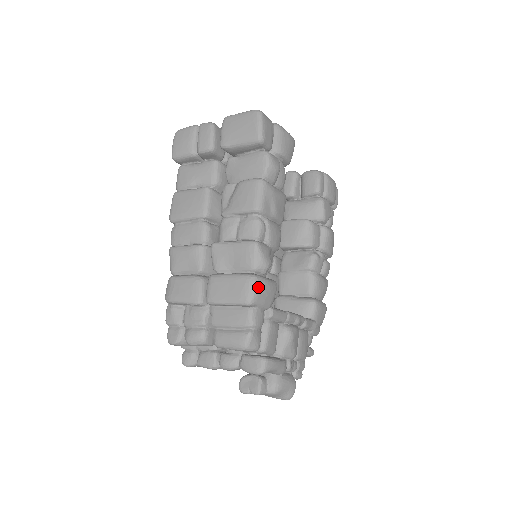
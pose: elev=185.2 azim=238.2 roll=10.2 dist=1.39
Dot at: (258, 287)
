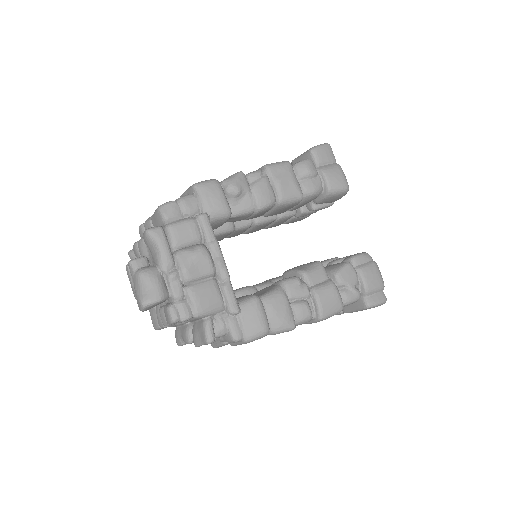
Dot at: (211, 184)
